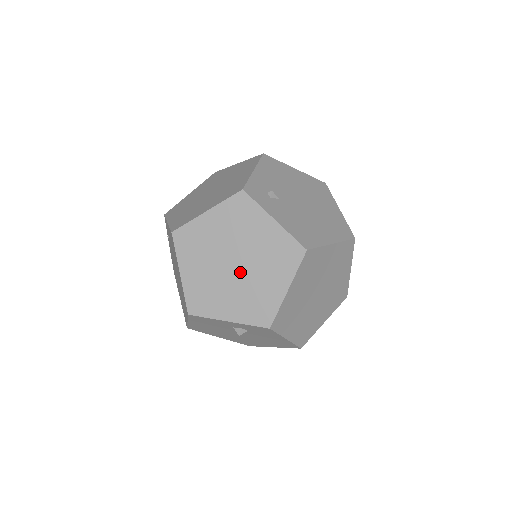
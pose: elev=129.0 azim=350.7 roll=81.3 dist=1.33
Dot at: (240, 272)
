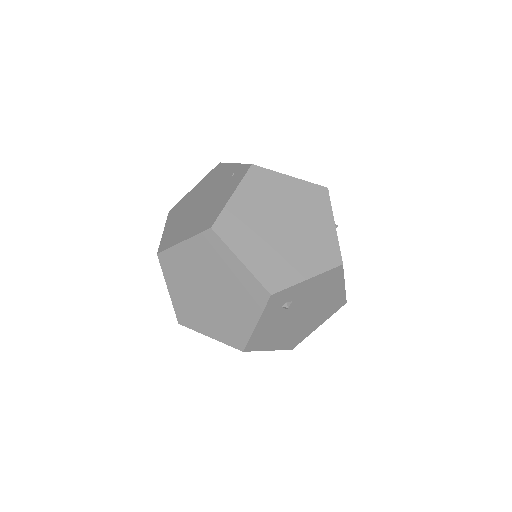
Dot at: (206, 297)
